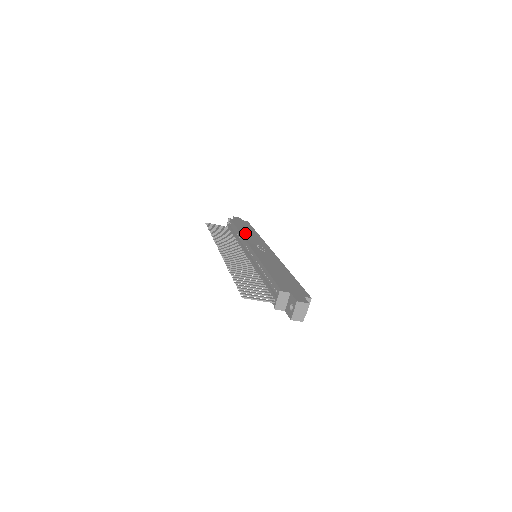
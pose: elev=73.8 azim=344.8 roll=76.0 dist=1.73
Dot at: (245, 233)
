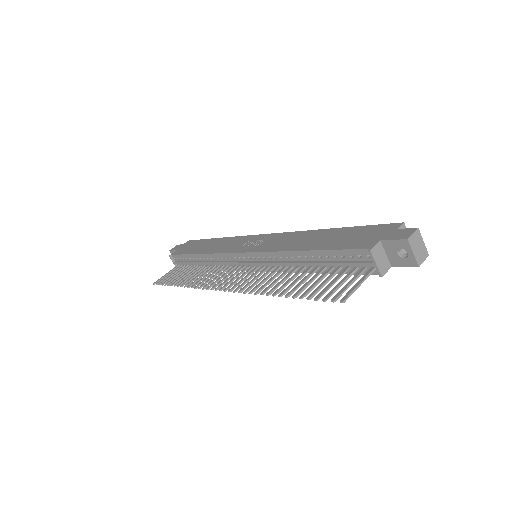
Dot at: (210, 249)
